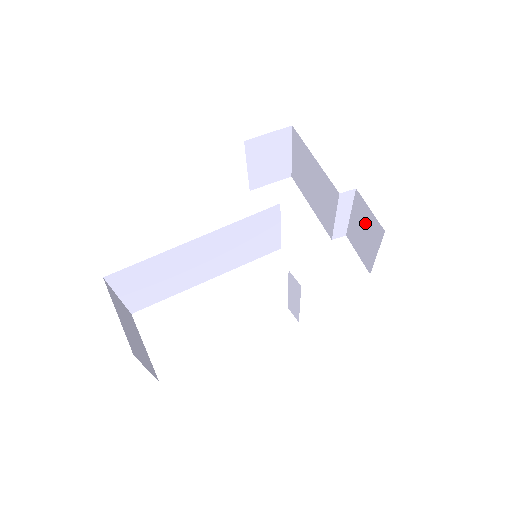
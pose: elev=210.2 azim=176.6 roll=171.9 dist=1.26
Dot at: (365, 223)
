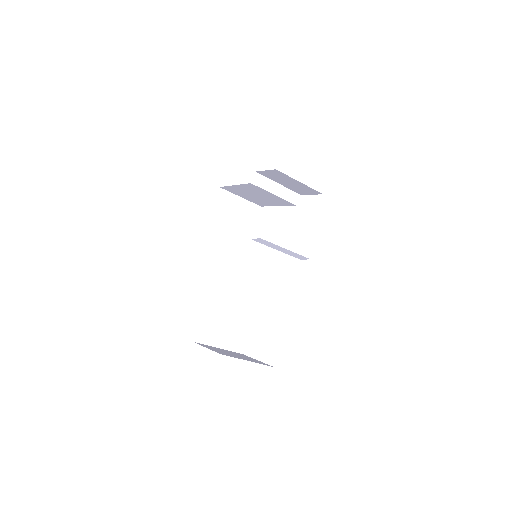
Dot at: (279, 178)
